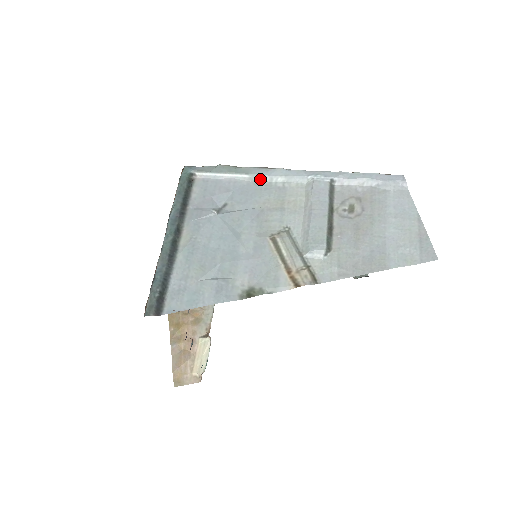
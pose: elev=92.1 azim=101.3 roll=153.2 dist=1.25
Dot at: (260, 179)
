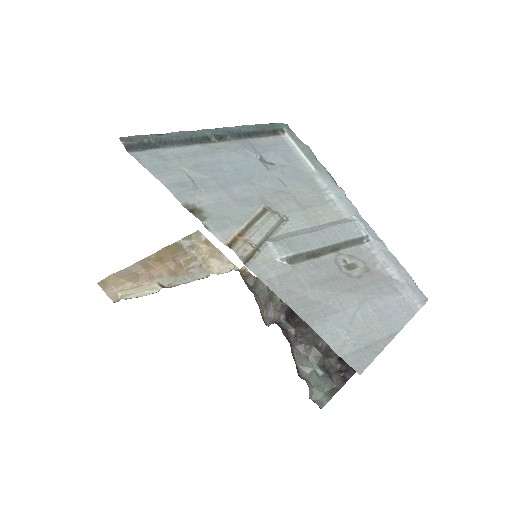
Dot at: (320, 181)
